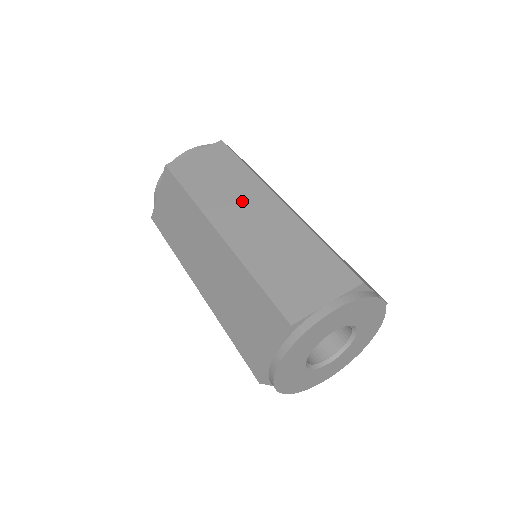
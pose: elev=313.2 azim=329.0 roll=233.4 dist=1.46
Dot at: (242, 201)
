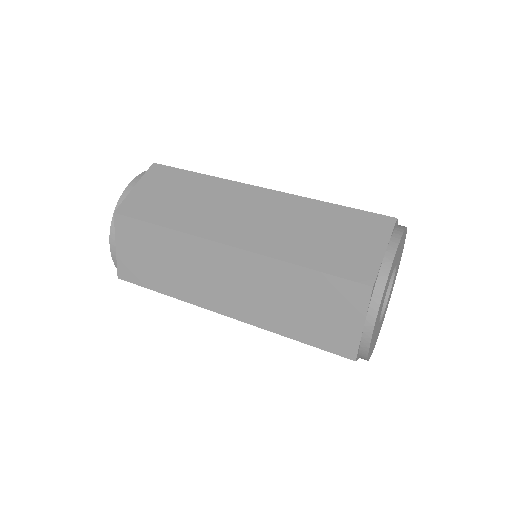
Dot at: (227, 207)
